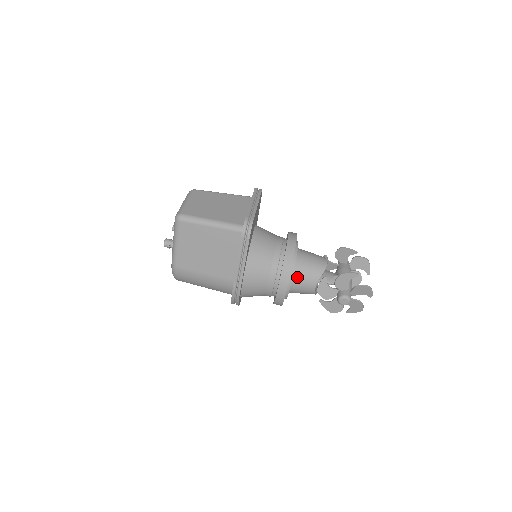
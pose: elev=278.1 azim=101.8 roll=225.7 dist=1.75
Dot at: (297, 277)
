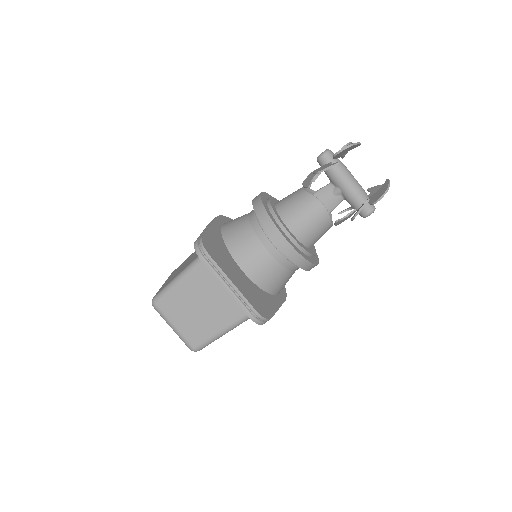
Dot at: (313, 244)
